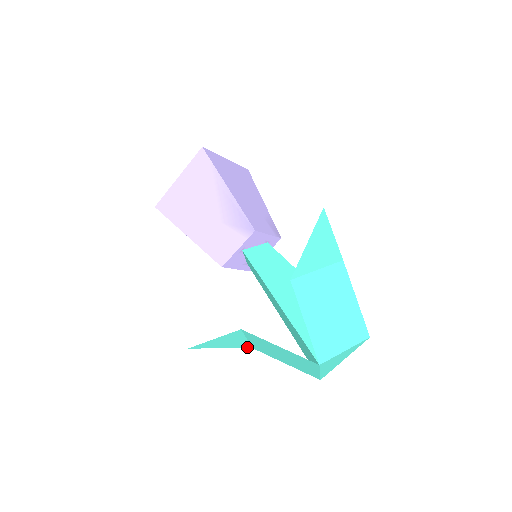
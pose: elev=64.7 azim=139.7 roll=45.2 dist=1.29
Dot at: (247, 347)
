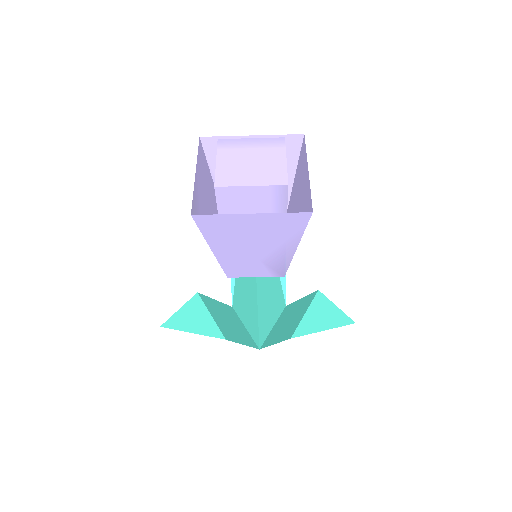
Dot at: (196, 296)
